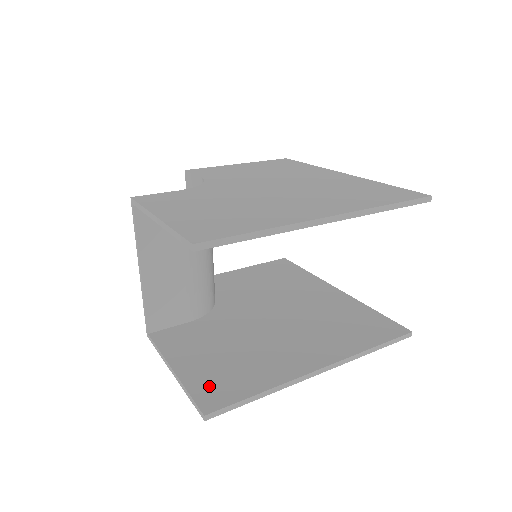
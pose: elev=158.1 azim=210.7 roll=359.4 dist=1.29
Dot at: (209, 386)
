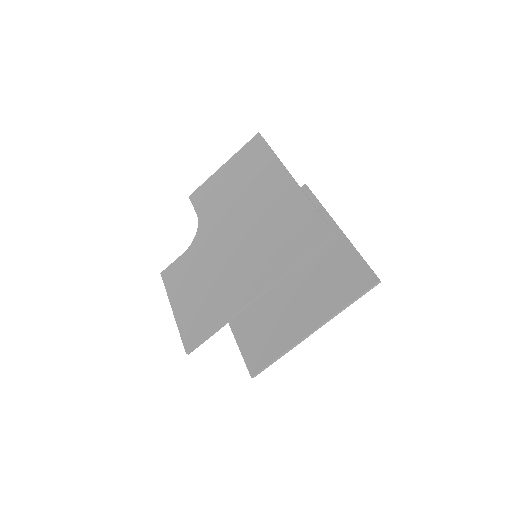
Dot at: (253, 354)
